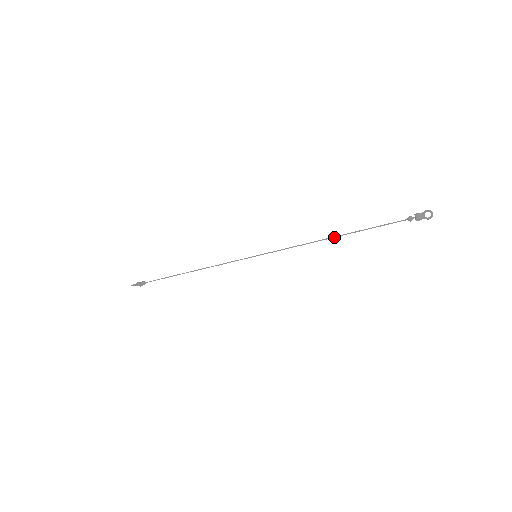
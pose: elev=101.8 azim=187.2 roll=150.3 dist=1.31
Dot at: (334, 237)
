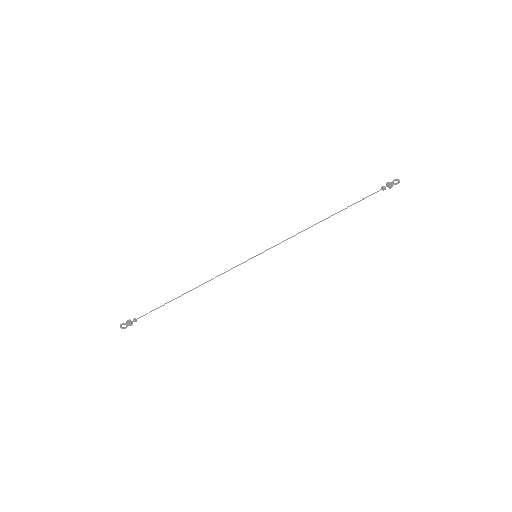
Dot at: (325, 219)
